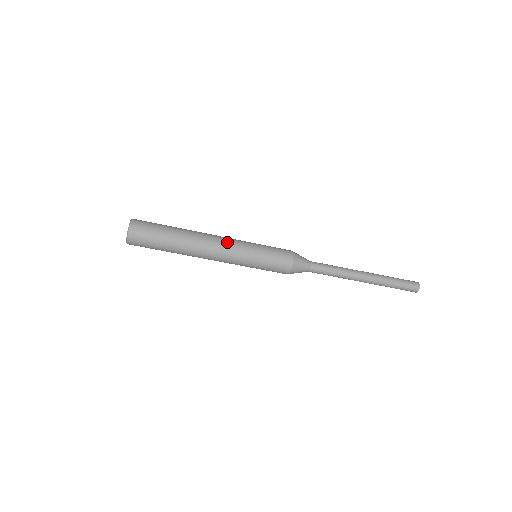
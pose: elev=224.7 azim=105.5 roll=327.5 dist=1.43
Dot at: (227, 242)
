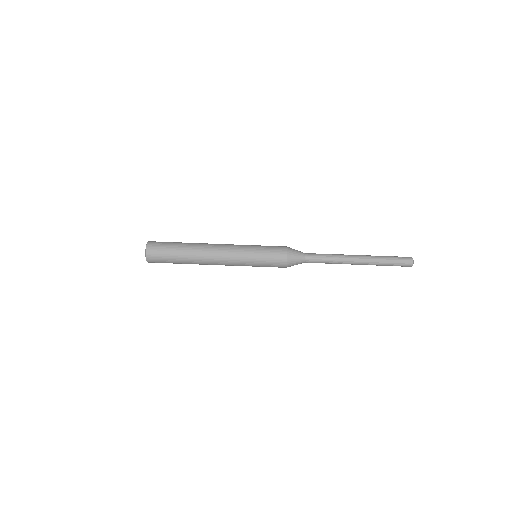
Dot at: (227, 250)
